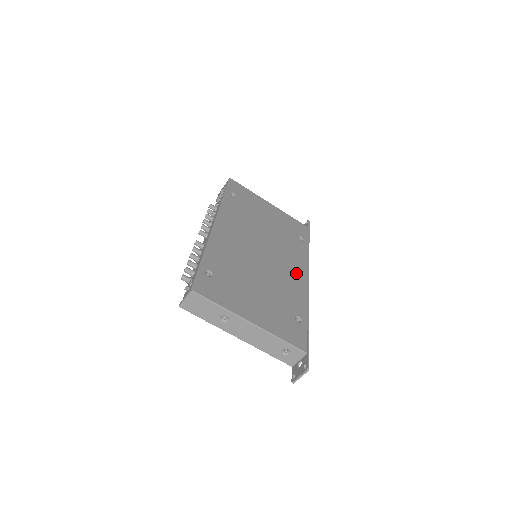
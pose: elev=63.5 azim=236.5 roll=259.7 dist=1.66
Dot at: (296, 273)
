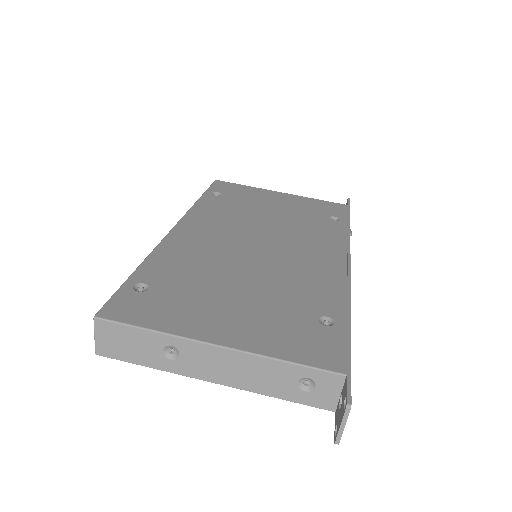
Dot at: (323, 259)
